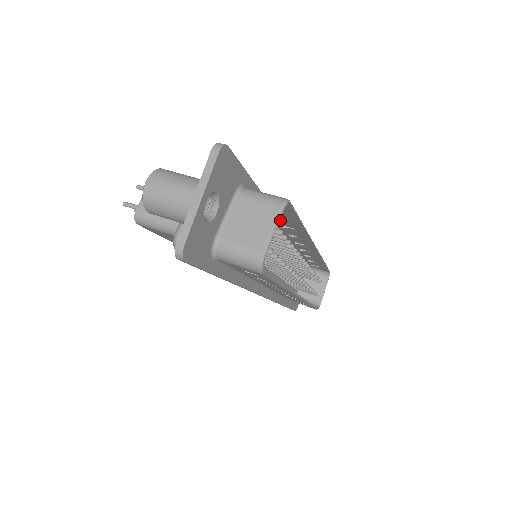
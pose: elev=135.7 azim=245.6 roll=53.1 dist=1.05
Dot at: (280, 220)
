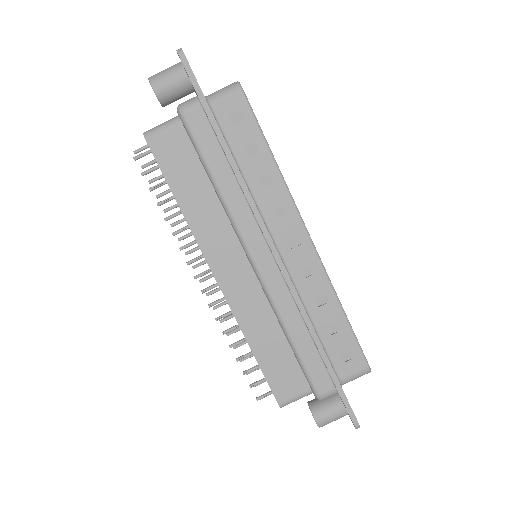
Dot at: (330, 325)
